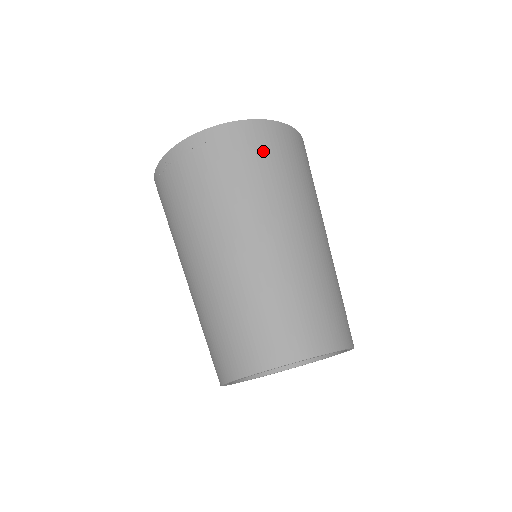
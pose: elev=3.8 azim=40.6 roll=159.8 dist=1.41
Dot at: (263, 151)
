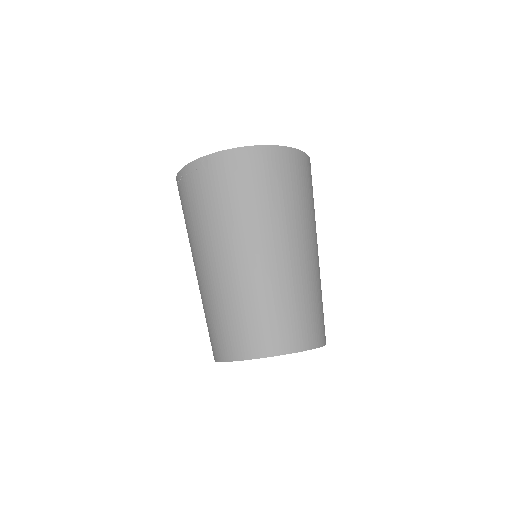
Dot at: (247, 177)
